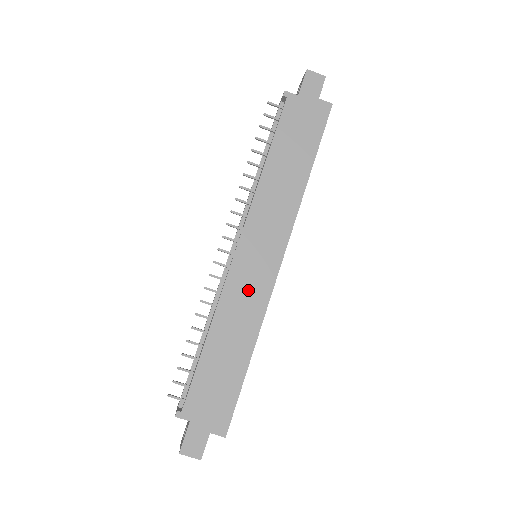
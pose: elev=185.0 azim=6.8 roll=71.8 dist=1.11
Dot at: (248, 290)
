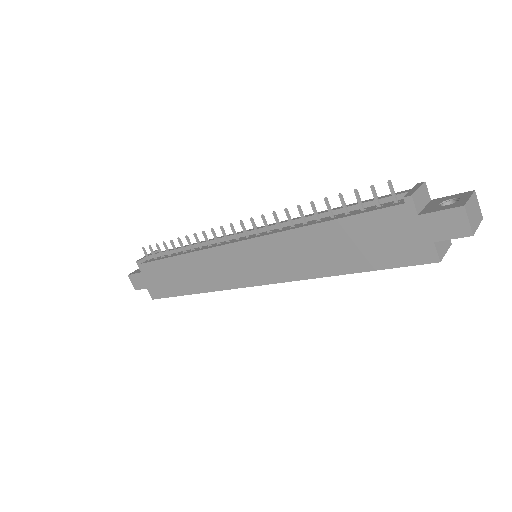
Dot at: (222, 269)
